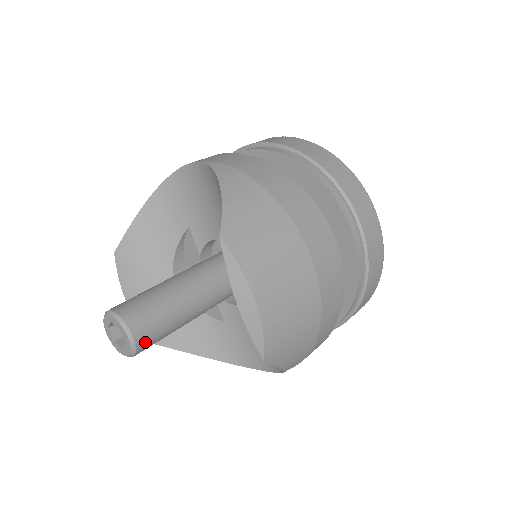
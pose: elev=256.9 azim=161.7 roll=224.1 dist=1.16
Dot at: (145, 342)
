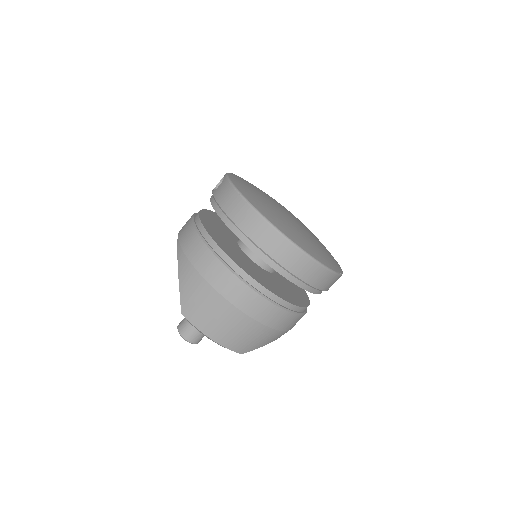
Dot at: (197, 339)
